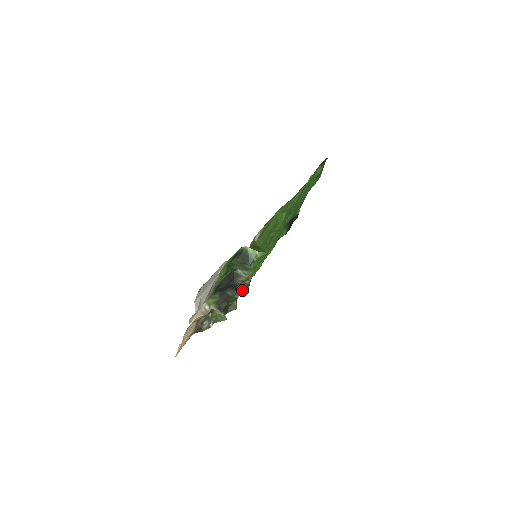
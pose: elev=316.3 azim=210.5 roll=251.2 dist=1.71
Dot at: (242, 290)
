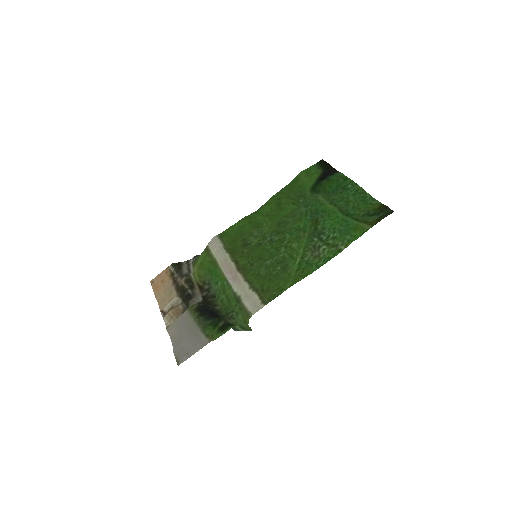
Dot at: (222, 313)
